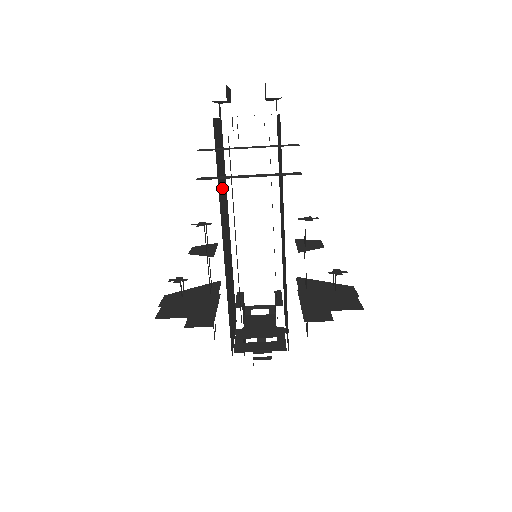
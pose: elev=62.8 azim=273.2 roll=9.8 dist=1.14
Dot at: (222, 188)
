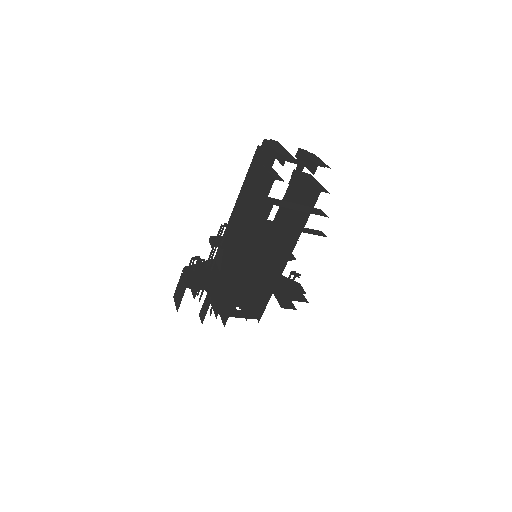
Dot at: occluded
